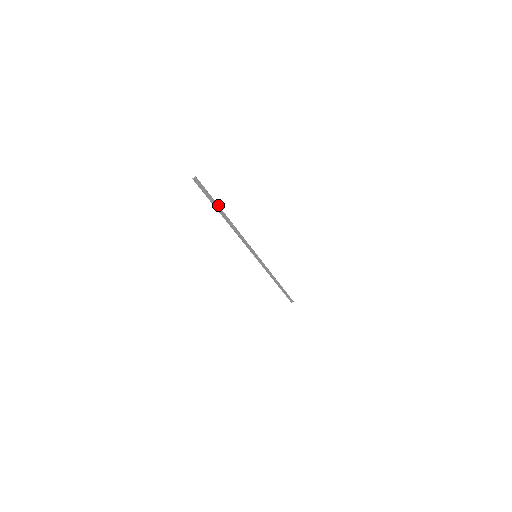
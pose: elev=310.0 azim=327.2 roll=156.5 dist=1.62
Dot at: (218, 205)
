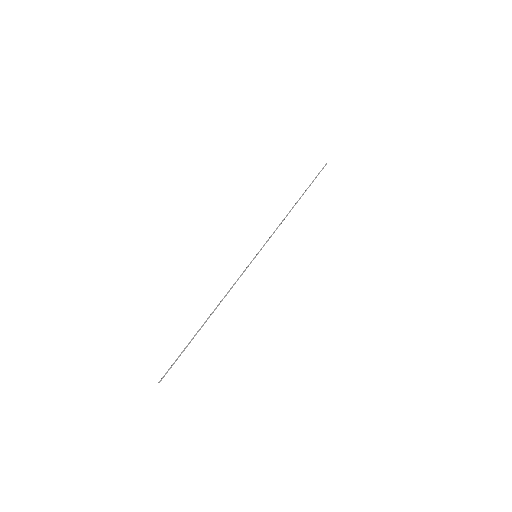
Dot at: occluded
